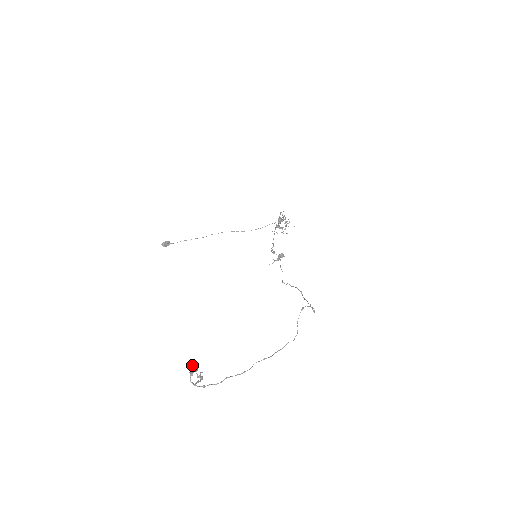
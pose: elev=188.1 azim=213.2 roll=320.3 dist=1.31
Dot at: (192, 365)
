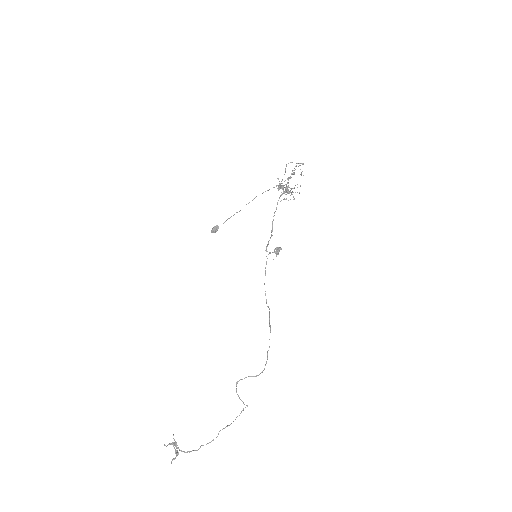
Dot at: (166, 446)
